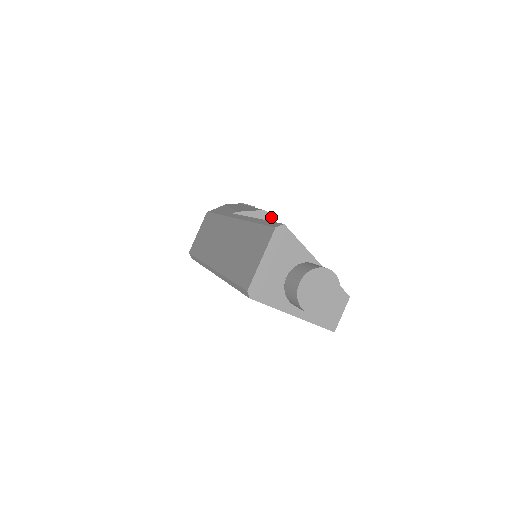
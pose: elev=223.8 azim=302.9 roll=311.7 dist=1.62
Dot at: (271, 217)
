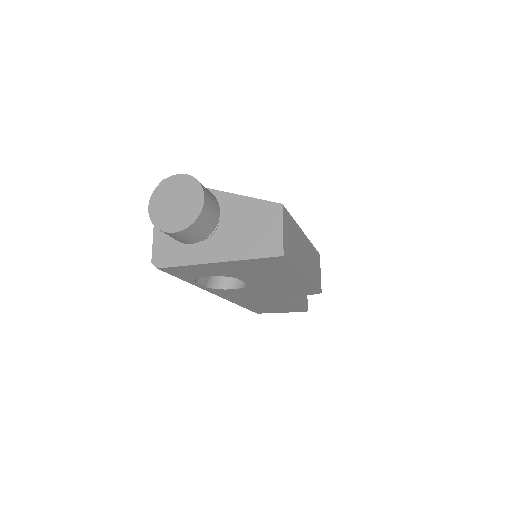
Dot at: occluded
